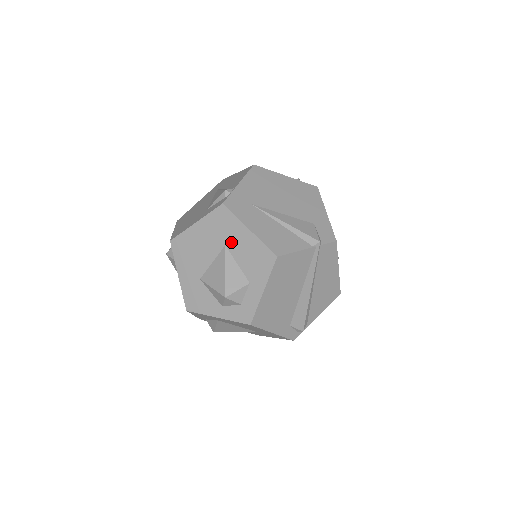
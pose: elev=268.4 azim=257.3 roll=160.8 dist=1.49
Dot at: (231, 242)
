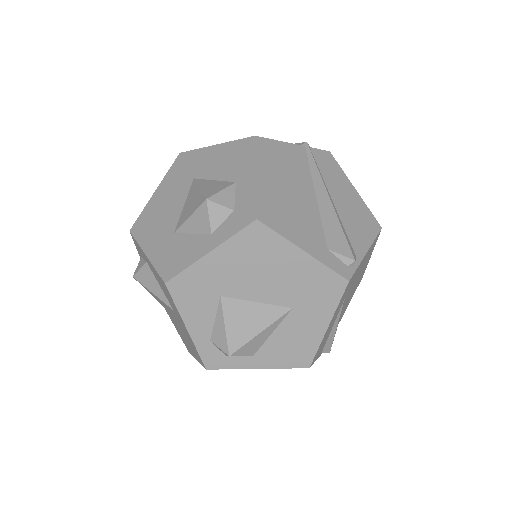
Dot at: (199, 170)
